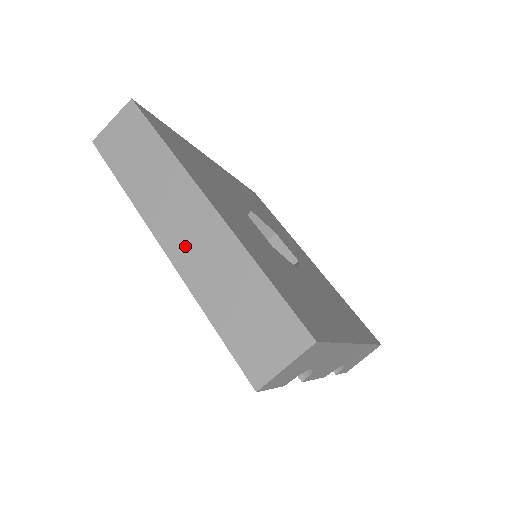
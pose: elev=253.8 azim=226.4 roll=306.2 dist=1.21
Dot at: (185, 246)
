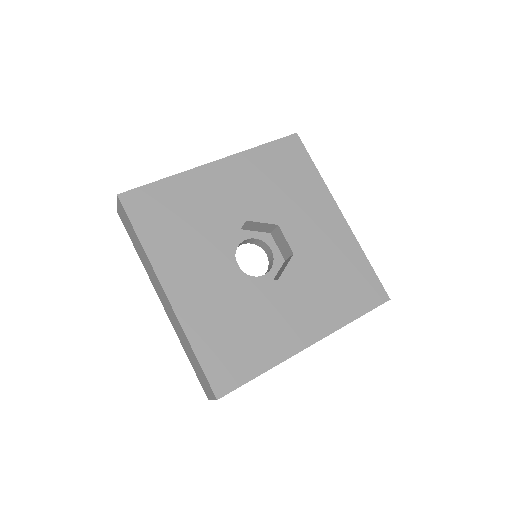
Dot at: (167, 310)
